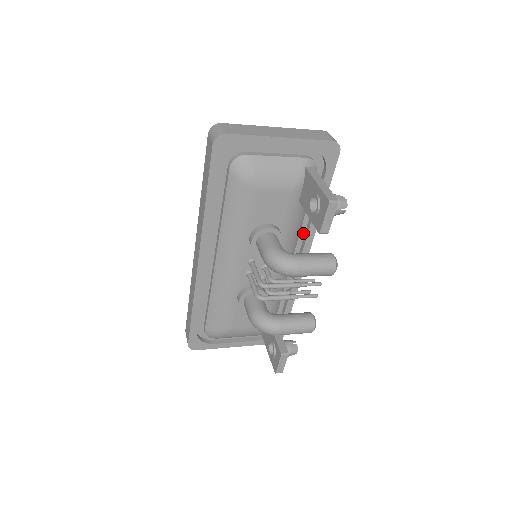
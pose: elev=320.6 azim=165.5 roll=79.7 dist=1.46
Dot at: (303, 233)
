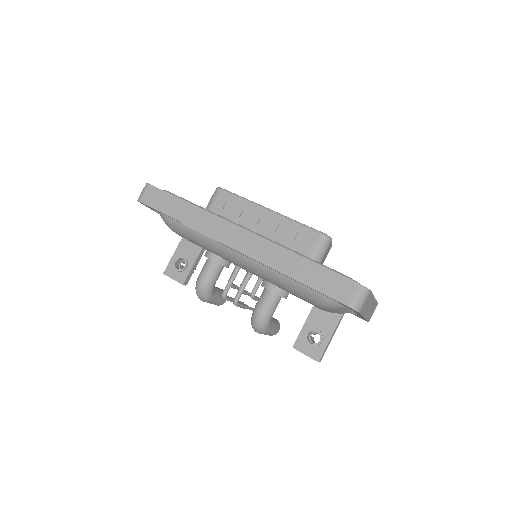
Dot at: occluded
